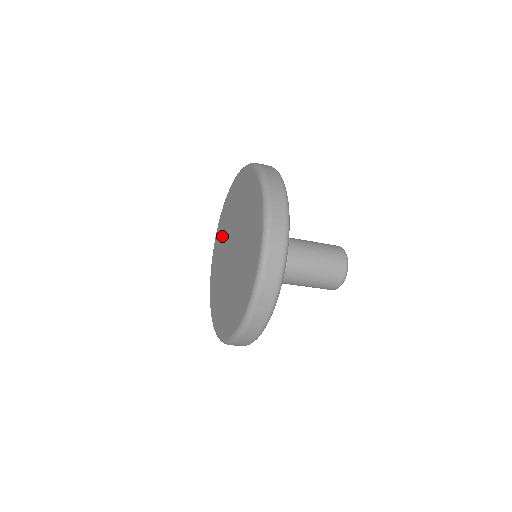
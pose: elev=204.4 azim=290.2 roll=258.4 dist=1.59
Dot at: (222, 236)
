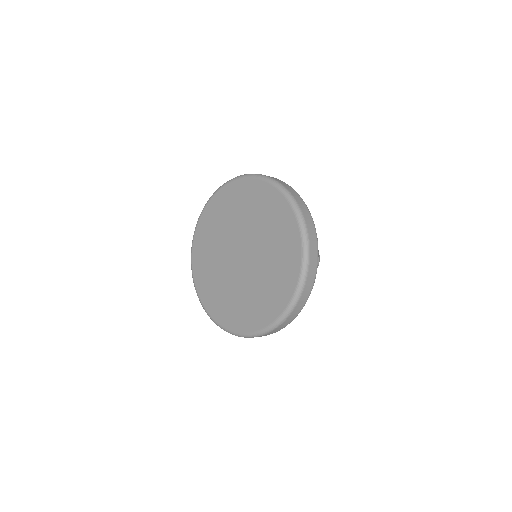
Dot at: (210, 243)
